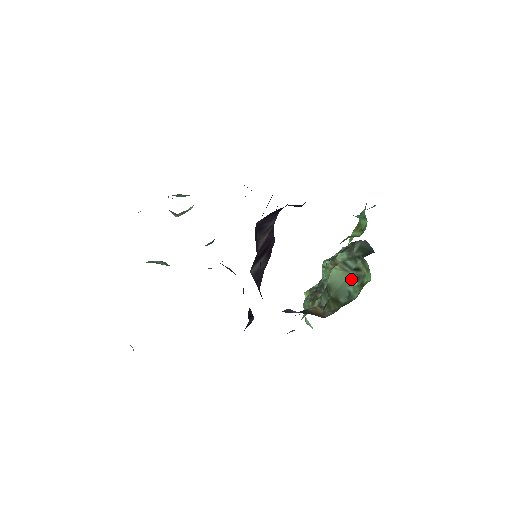
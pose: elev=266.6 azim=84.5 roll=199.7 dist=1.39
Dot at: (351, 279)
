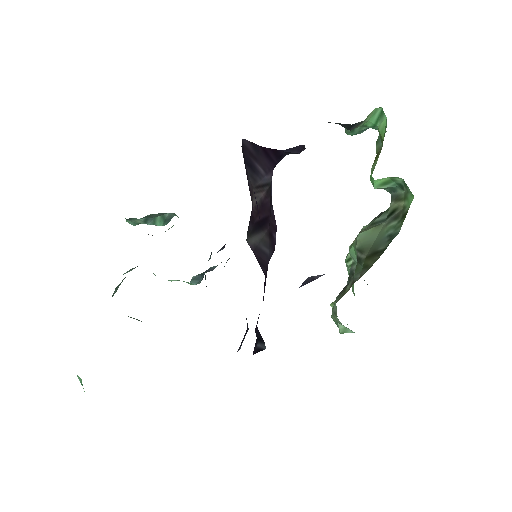
Dot at: (387, 226)
